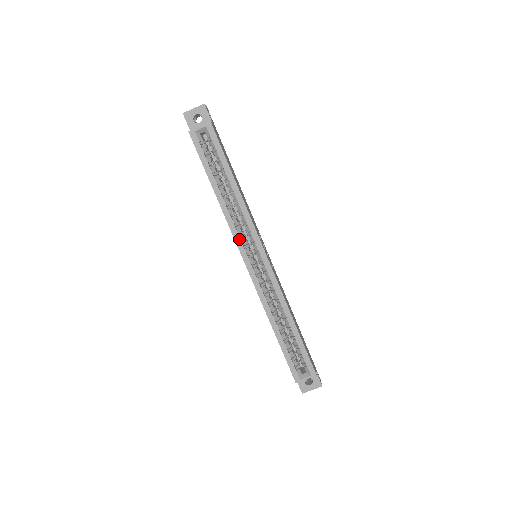
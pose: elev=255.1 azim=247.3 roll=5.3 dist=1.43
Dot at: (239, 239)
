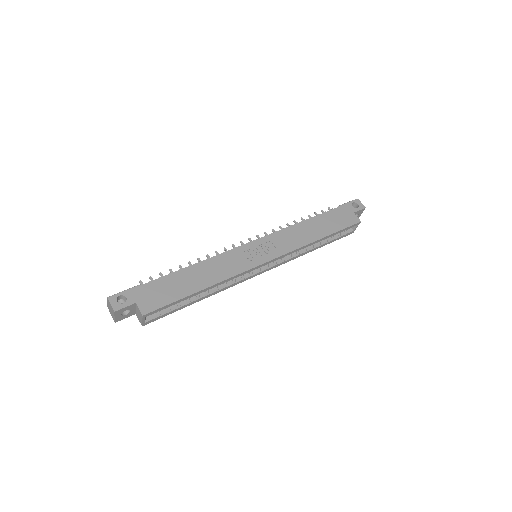
Dot at: (244, 280)
